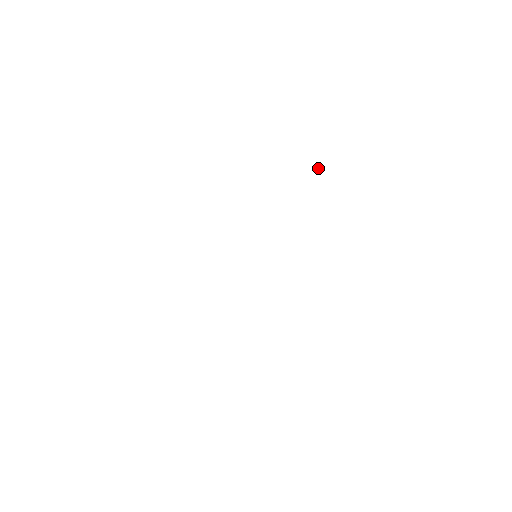
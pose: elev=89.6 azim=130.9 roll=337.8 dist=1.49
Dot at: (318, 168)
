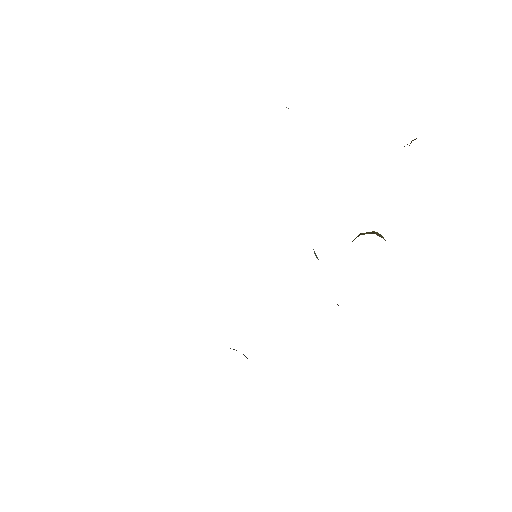
Dot at: occluded
